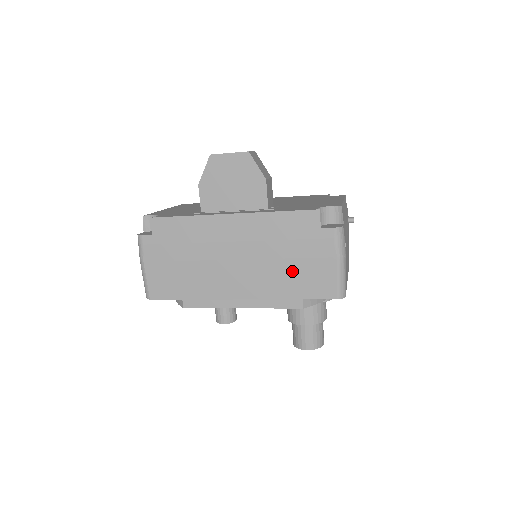
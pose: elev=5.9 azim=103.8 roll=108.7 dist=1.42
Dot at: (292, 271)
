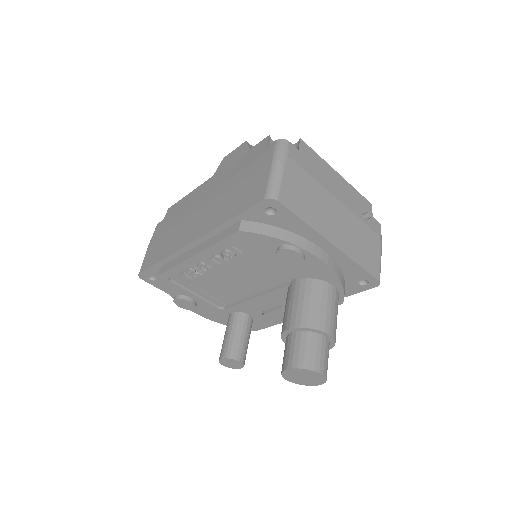
Dot at: (236, 194)
